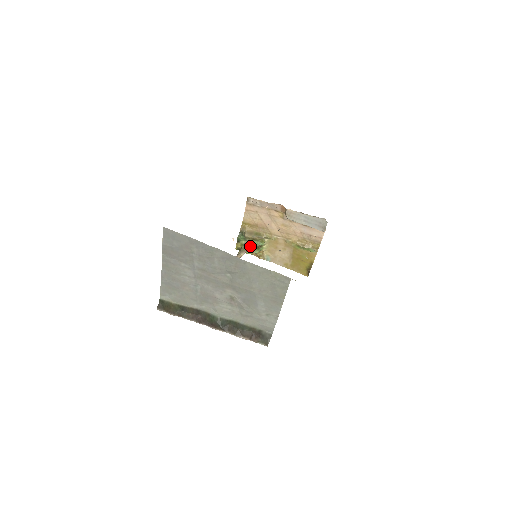
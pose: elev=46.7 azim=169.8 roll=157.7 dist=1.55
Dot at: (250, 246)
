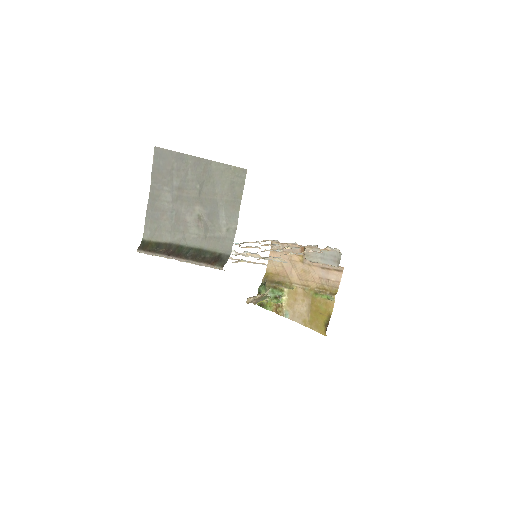
Dot at: (268, 293)
